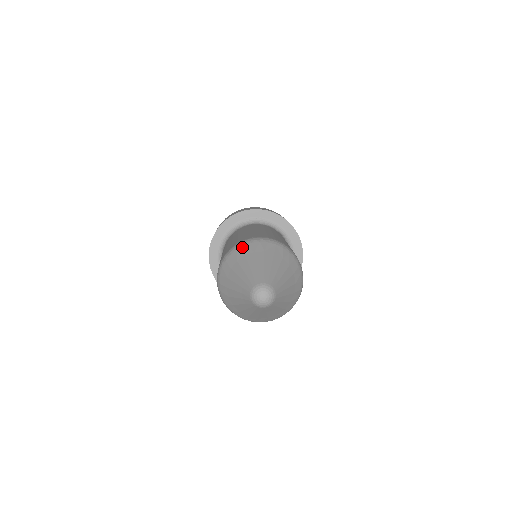
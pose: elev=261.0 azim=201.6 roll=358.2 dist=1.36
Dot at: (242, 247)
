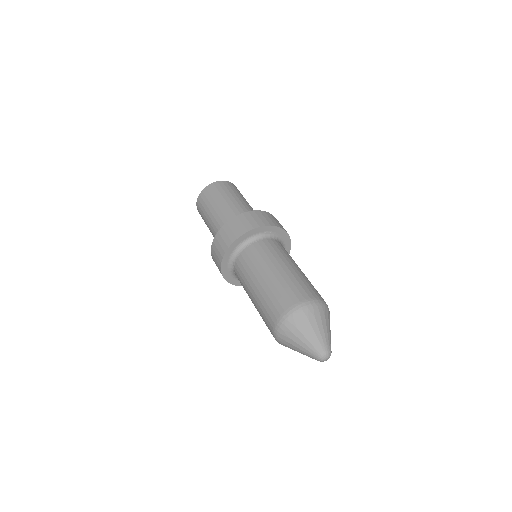
Dot at: (312, 308)
